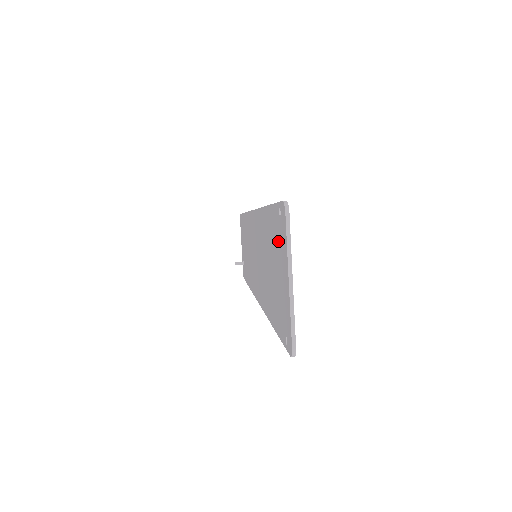
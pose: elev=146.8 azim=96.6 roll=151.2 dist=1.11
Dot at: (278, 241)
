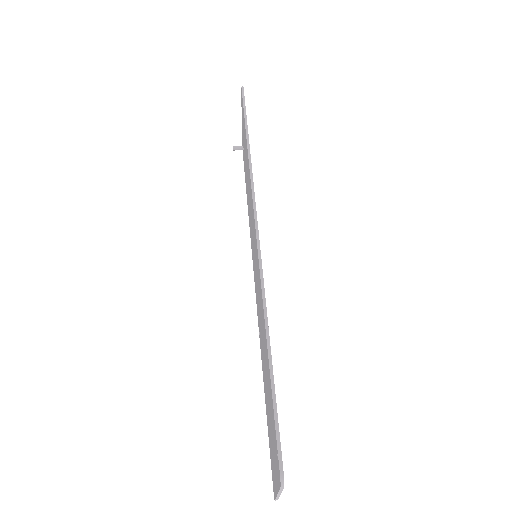
Dot at: (274, 439)
